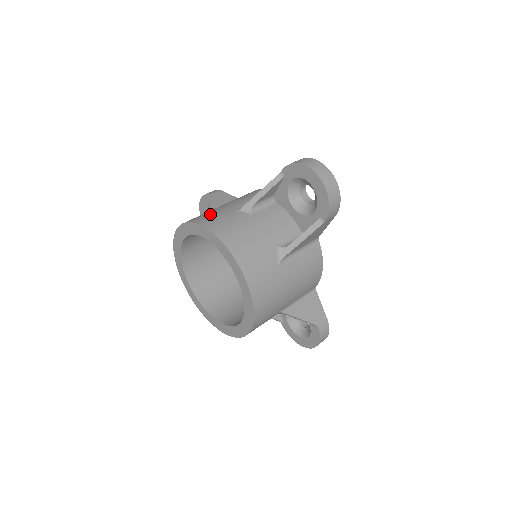
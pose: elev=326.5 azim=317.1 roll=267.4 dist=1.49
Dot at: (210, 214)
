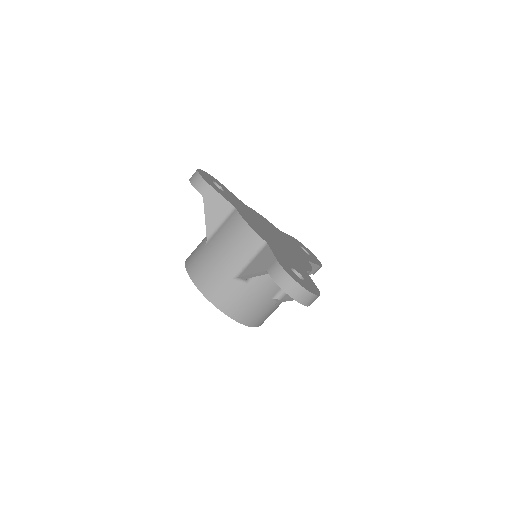
Dot at: (213, 281)
